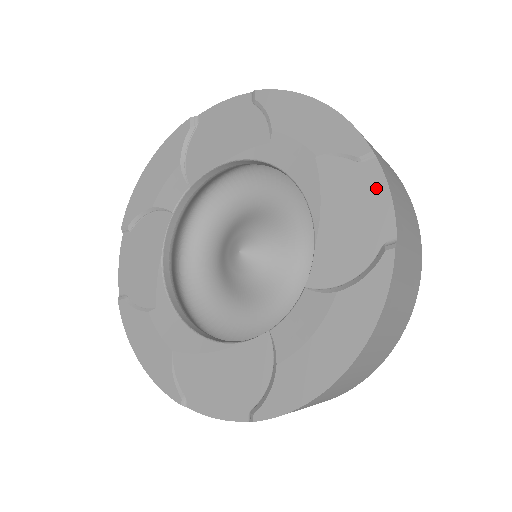
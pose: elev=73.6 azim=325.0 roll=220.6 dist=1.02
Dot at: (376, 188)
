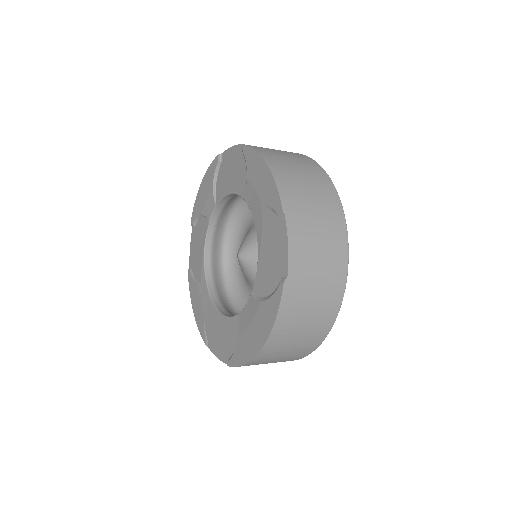
Dot at: (283, 238)
